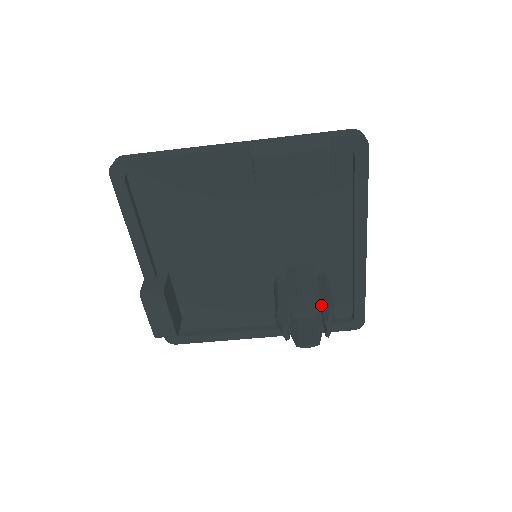
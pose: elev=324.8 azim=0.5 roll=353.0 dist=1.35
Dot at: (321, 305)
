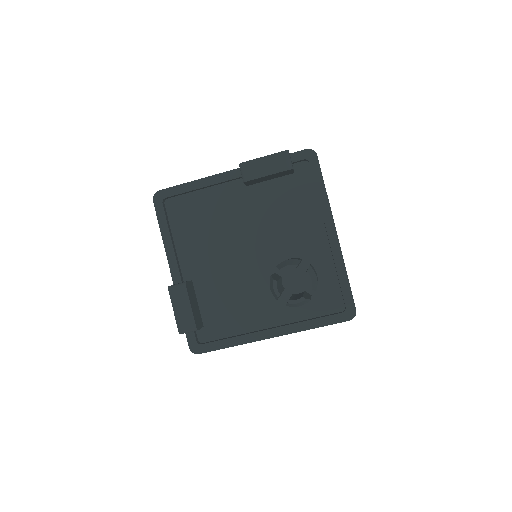
Dot at: occluded
